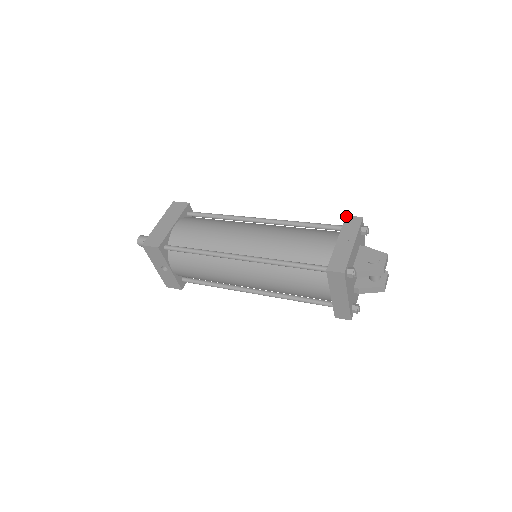
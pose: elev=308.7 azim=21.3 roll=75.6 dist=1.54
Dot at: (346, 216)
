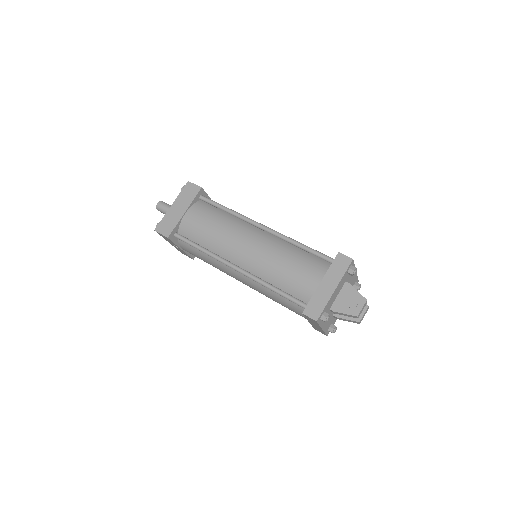
Dot at: (338, 253)
